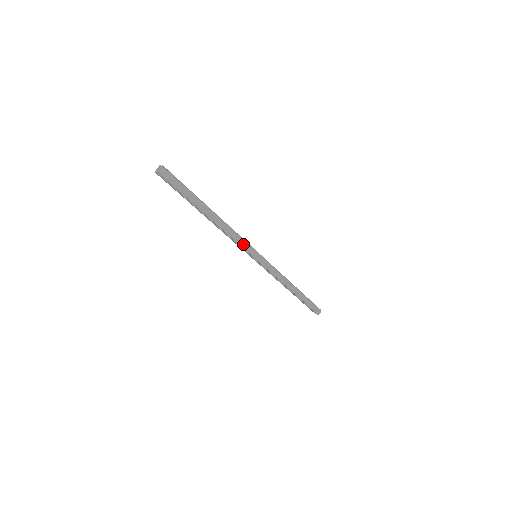
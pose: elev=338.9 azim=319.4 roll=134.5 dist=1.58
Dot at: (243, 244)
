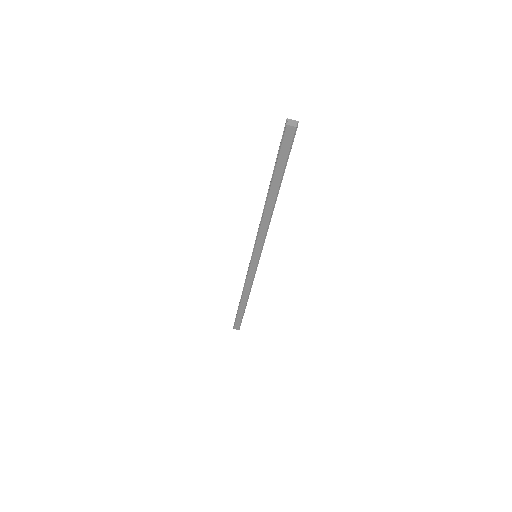
Dot at: (260, 240)
